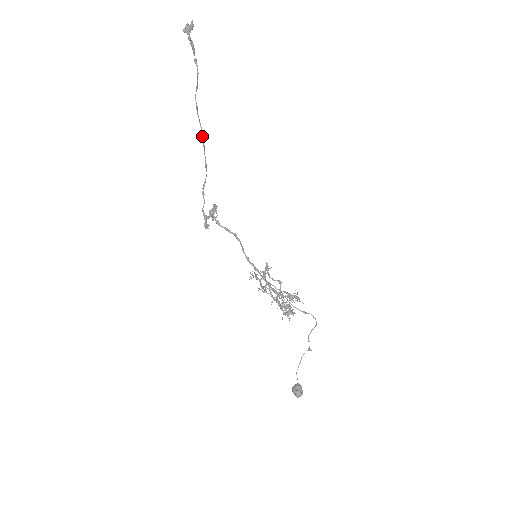
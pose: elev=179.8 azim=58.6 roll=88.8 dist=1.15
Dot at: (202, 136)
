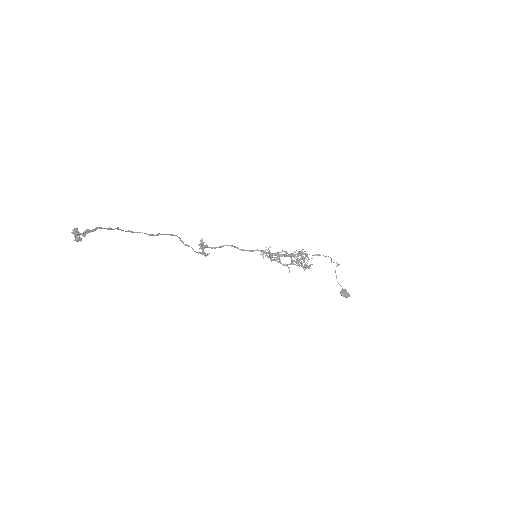
Dot at: occluded
